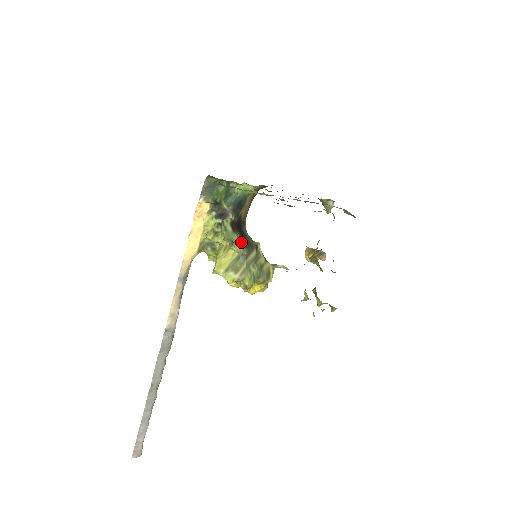
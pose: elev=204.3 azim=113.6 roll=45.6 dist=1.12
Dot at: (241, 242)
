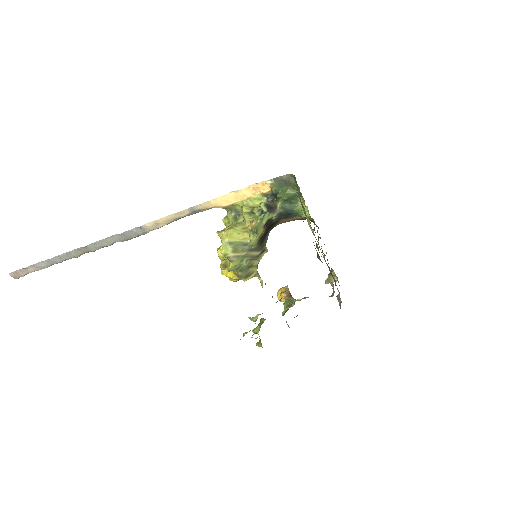
Dot at: (260, 238)
